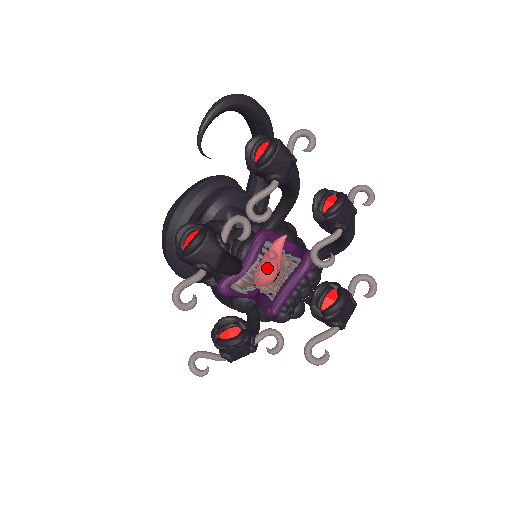
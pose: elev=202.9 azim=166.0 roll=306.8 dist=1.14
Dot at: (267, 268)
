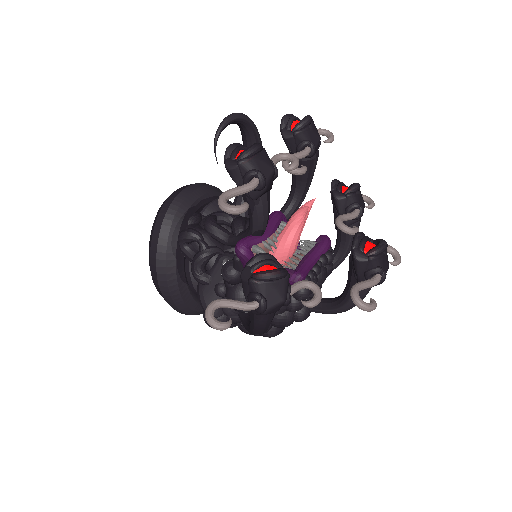
Dot at: (293, 231)
